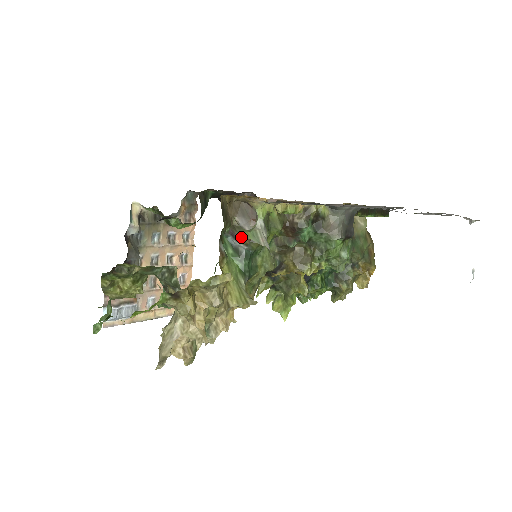
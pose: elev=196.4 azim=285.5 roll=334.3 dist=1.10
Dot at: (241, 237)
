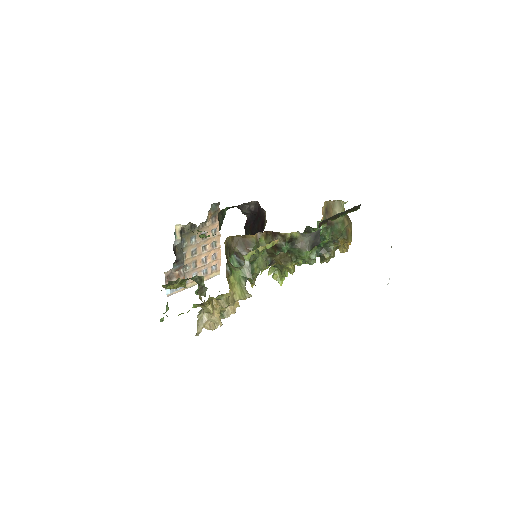
Dot at: (241, 257)
